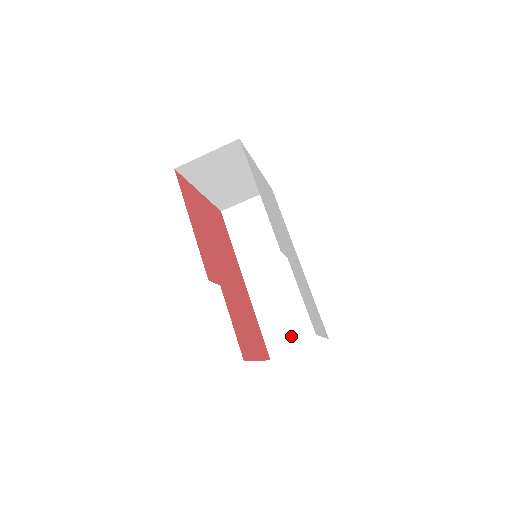
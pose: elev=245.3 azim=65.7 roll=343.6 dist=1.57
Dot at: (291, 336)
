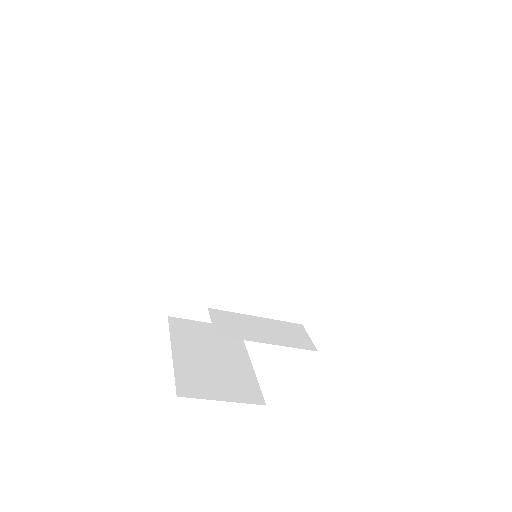
Dot at: (206, 306)
